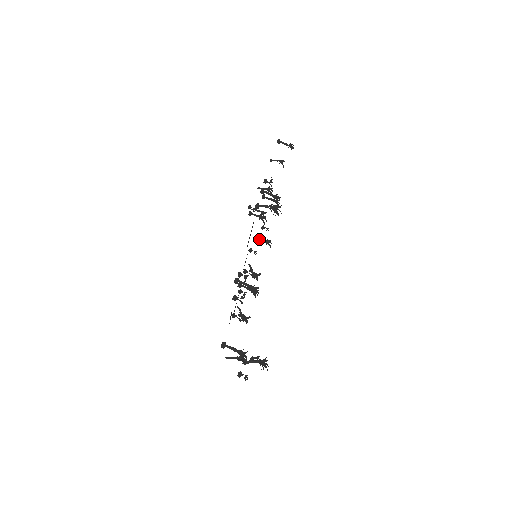
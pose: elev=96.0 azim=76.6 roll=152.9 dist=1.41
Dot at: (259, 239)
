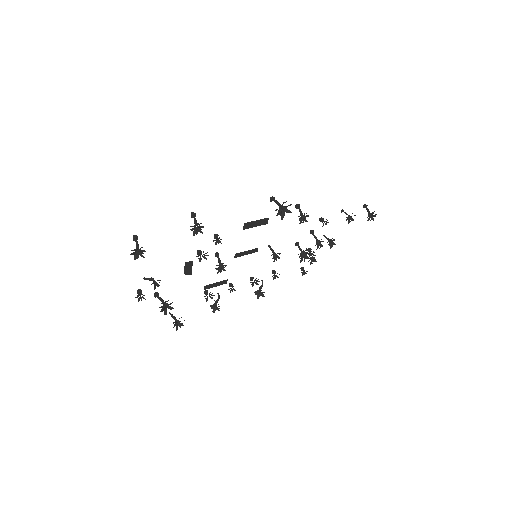
Dot at: (271, 248)
